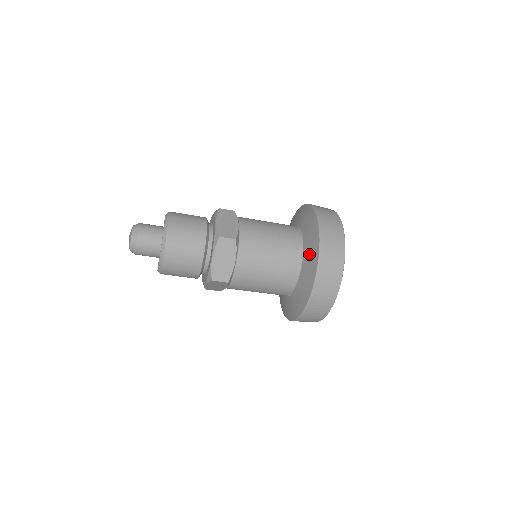
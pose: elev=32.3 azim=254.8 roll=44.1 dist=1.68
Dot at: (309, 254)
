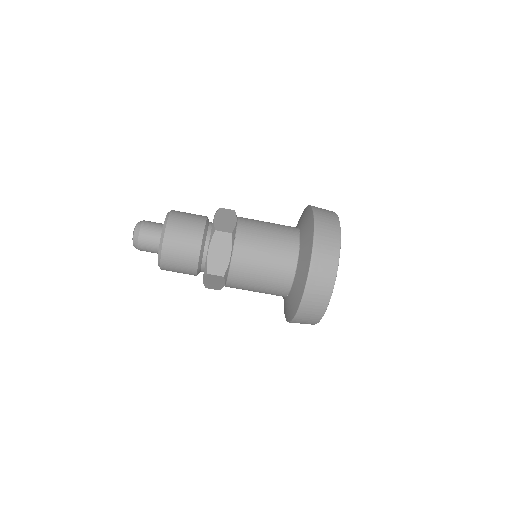
Dot at: (303, 219)
